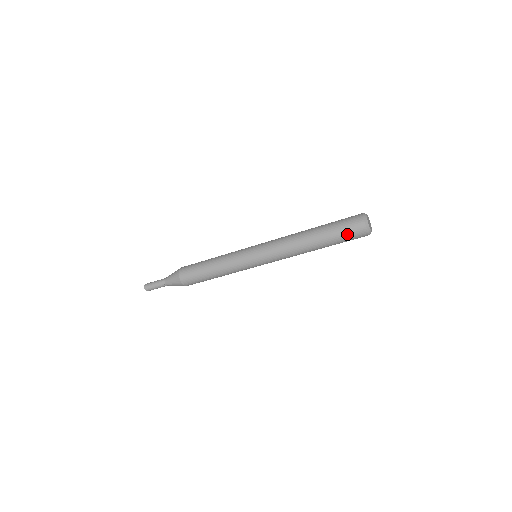
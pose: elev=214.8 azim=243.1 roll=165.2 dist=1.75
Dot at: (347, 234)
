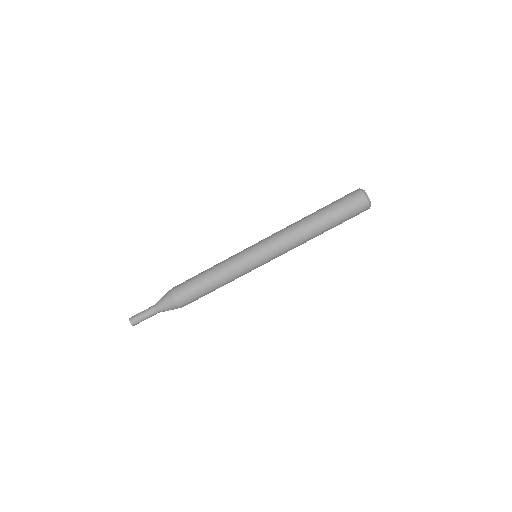
Dot at: (345, 201)
